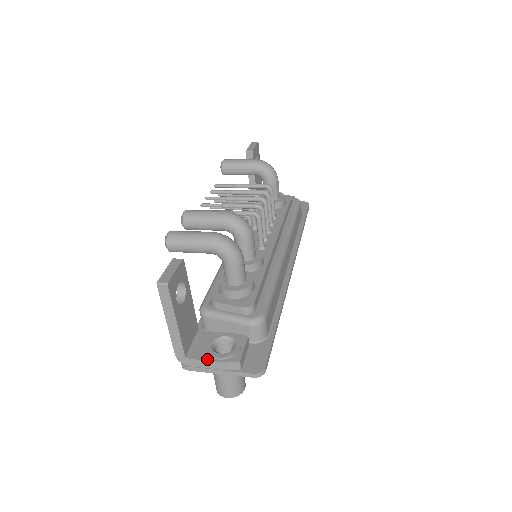
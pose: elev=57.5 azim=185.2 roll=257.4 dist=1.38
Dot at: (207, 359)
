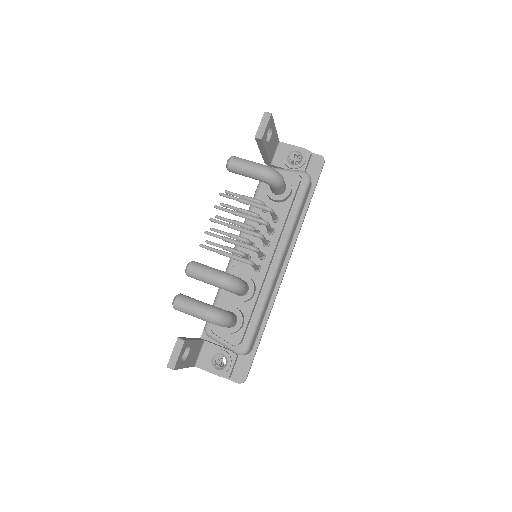
Dot at: (208, 371)
